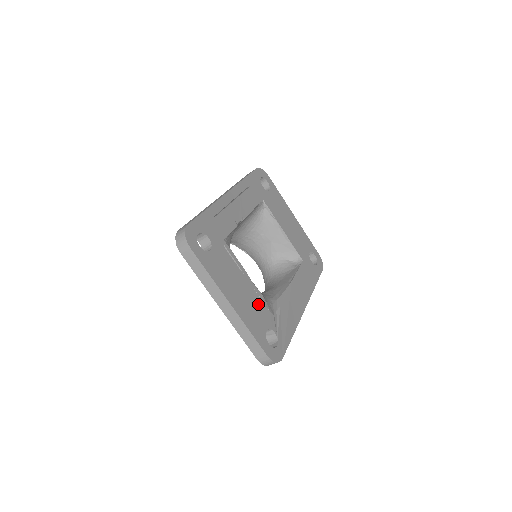
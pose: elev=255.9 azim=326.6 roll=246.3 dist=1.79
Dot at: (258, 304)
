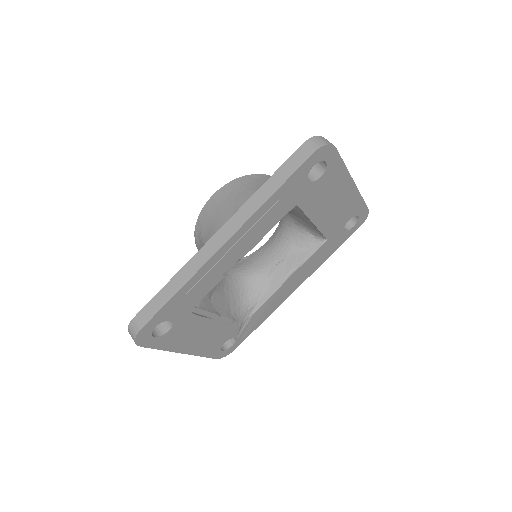
Dot at: (222, 331)
